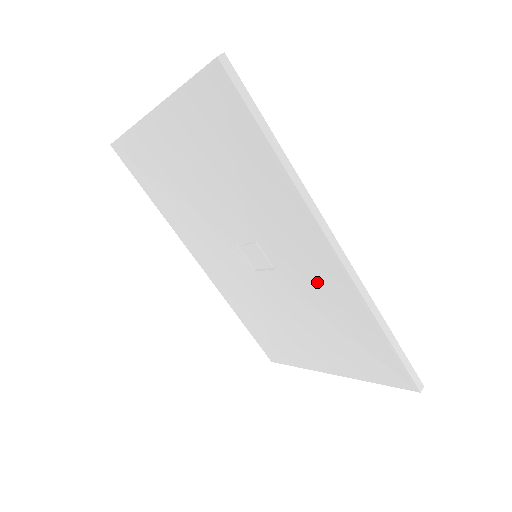
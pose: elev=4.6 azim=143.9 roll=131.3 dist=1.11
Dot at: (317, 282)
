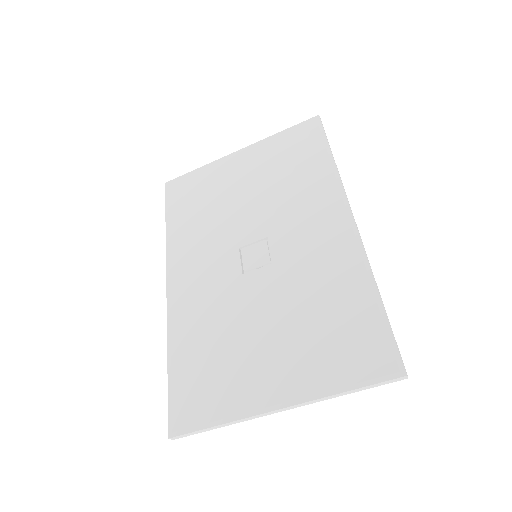
Dot at: (320, 259)
